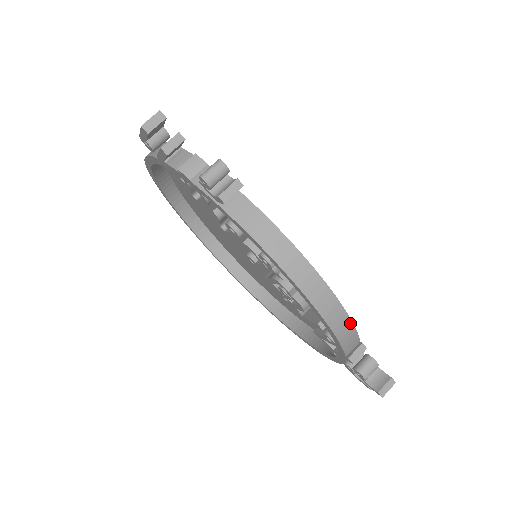
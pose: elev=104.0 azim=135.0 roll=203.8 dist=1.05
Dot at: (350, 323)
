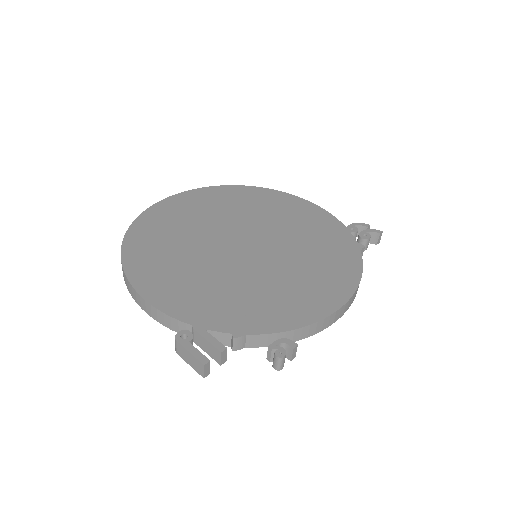
Dot at: (362, 271)
